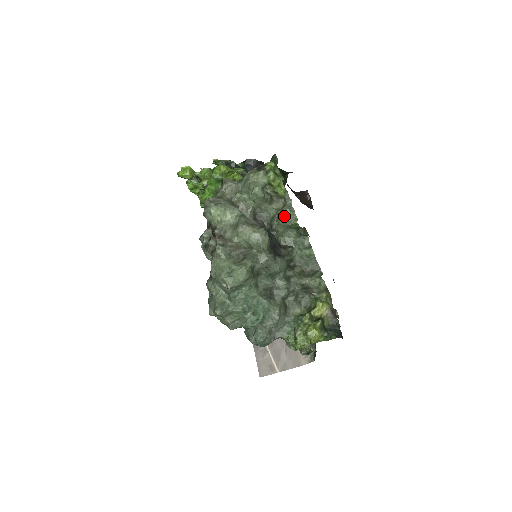
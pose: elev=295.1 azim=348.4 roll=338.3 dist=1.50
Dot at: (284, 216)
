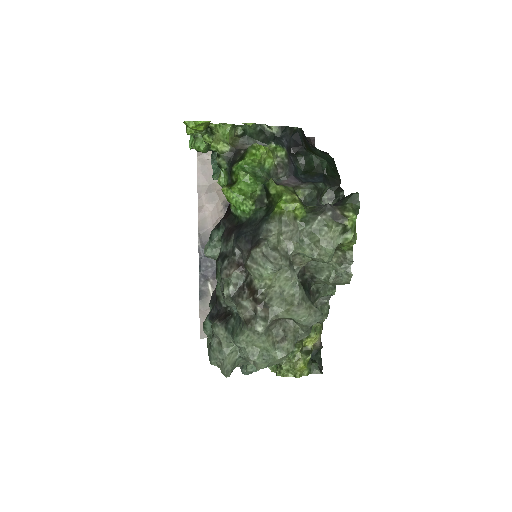
Dot at: (337, 278)
